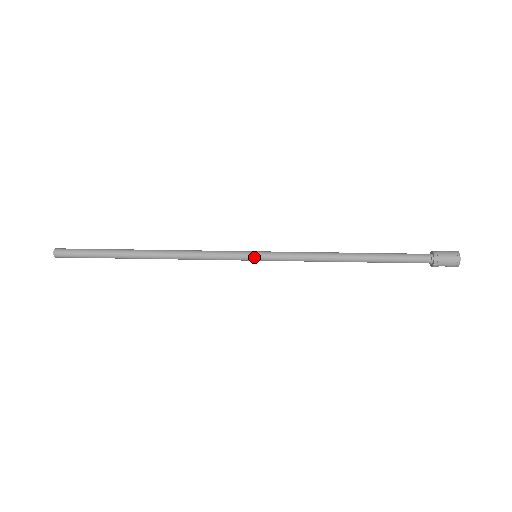
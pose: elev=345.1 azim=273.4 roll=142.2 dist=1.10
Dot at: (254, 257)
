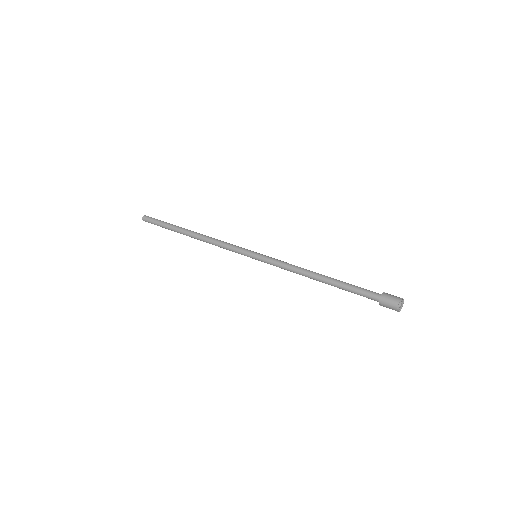
Dot at: (253, 258)
